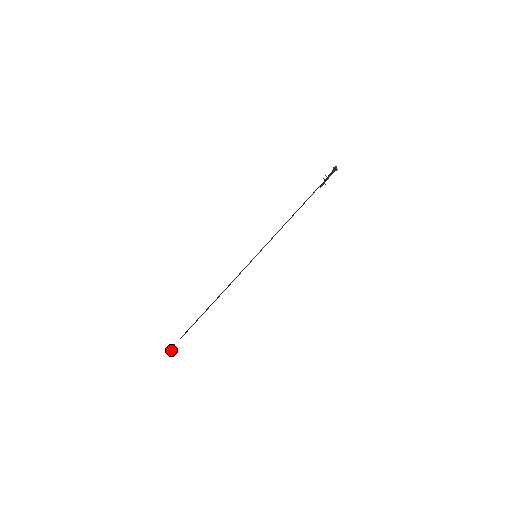
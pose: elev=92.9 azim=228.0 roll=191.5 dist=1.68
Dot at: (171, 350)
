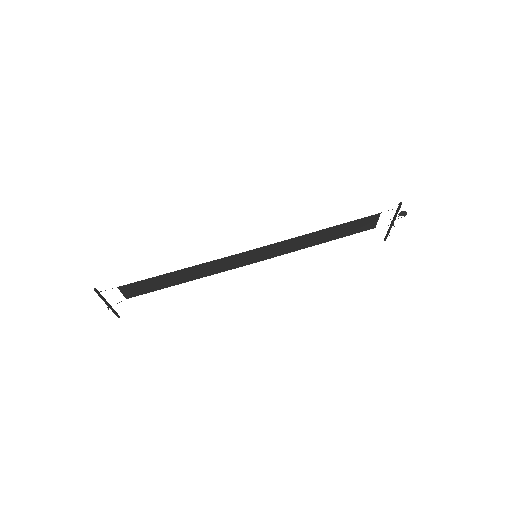
Dot at: occluded
